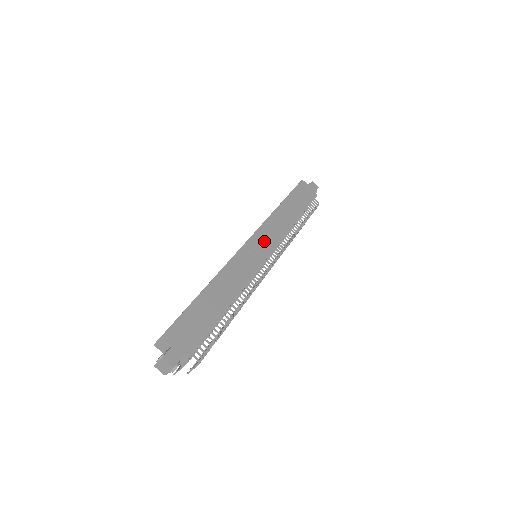
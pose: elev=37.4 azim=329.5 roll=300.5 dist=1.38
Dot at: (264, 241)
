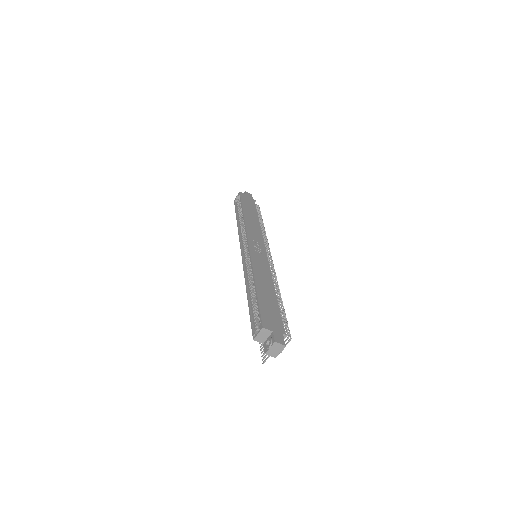
Dot at: (256, 242)
